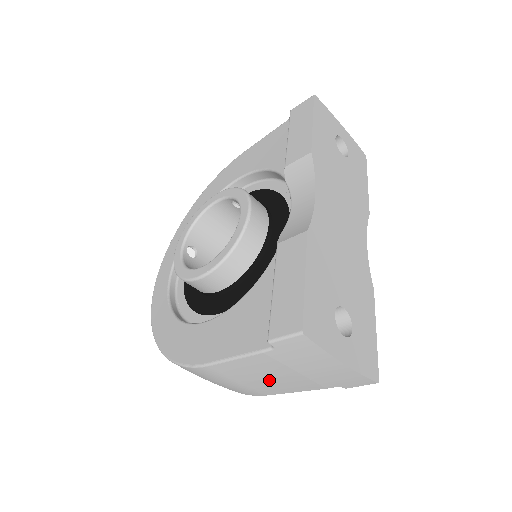
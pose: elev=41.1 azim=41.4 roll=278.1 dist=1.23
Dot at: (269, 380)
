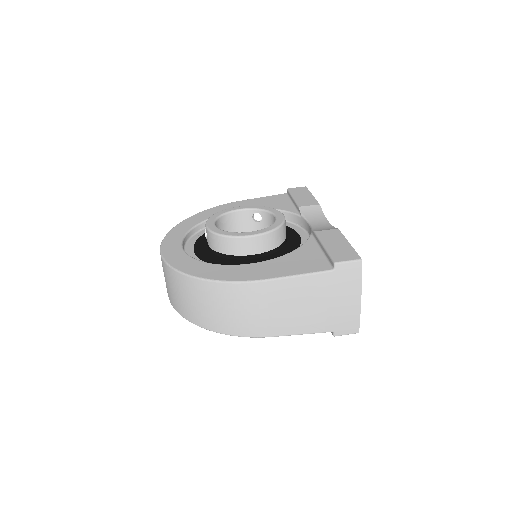
Dot at: (297, 310)
